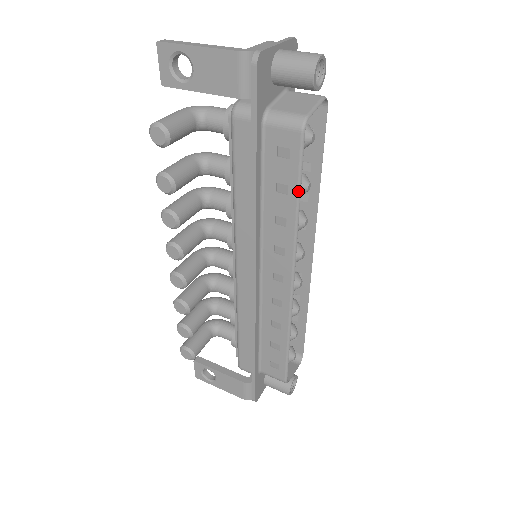
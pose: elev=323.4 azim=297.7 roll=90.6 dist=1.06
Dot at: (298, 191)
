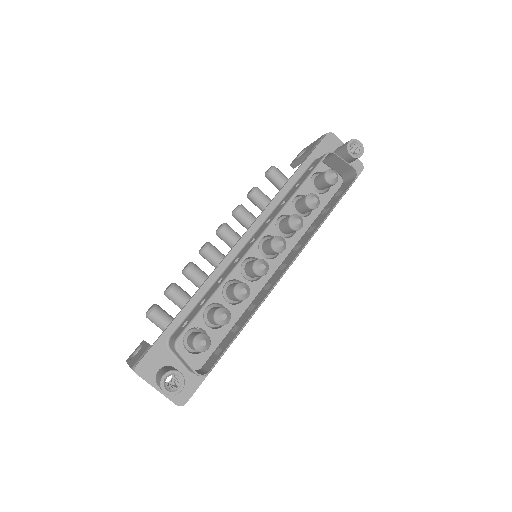
Dot at: (304, 181)
